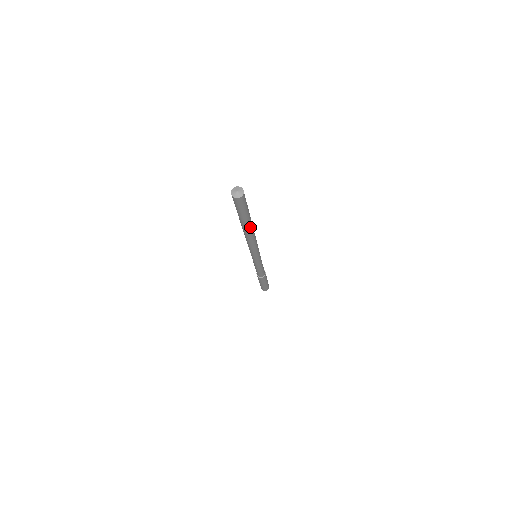
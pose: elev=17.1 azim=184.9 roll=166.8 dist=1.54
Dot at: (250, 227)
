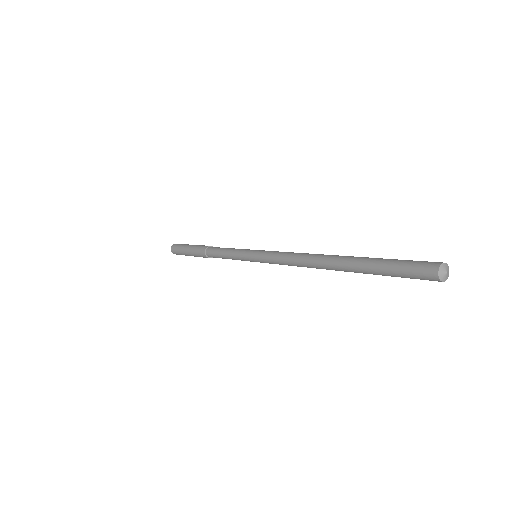
Dot at: occluded
